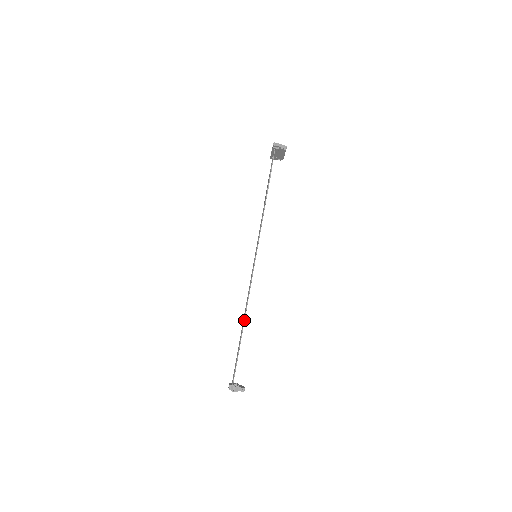
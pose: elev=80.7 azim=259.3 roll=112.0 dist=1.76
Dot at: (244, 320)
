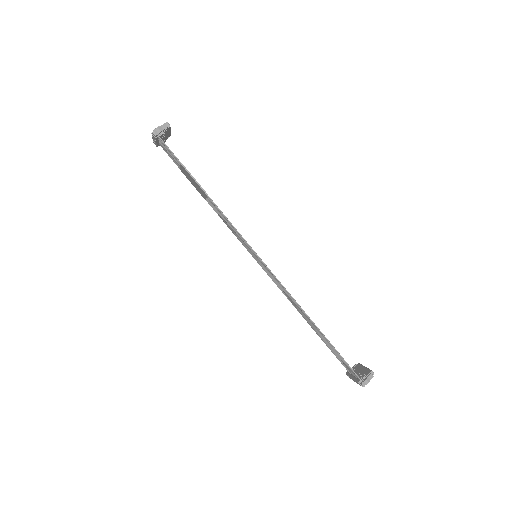
Dot at: (313, 322)
